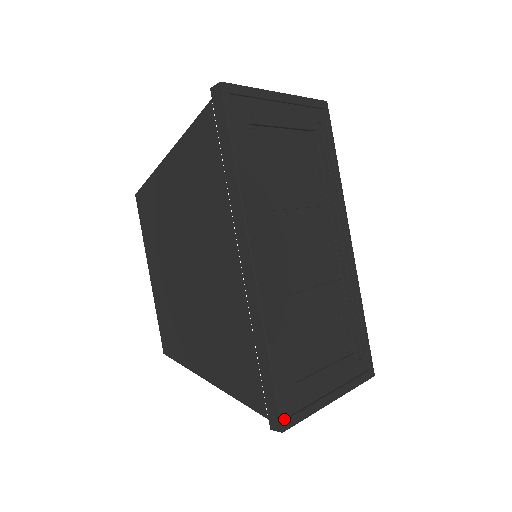
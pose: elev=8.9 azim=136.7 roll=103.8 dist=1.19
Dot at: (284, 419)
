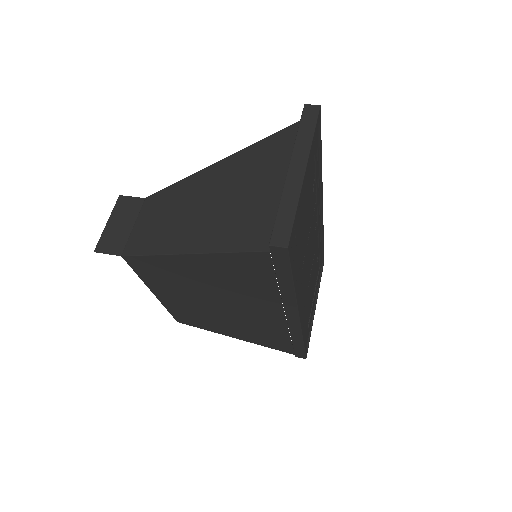
Dot at: (306, 354)
